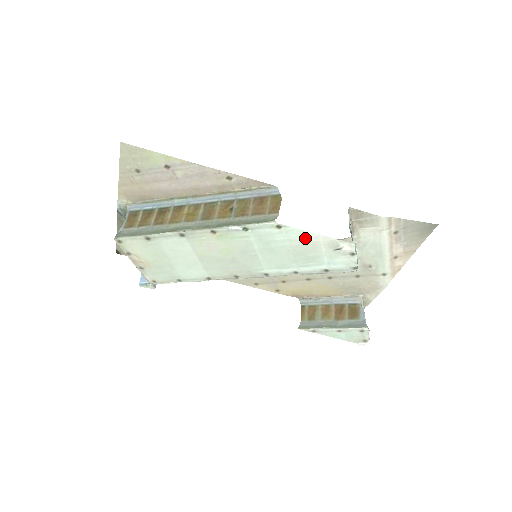
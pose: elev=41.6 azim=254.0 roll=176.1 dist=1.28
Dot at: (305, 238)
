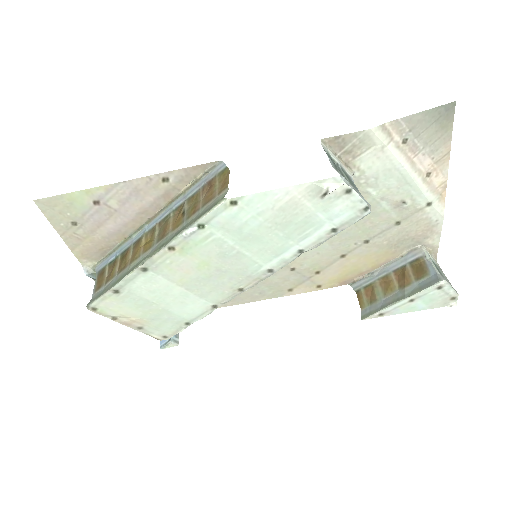
Dot at: (275, 201)
